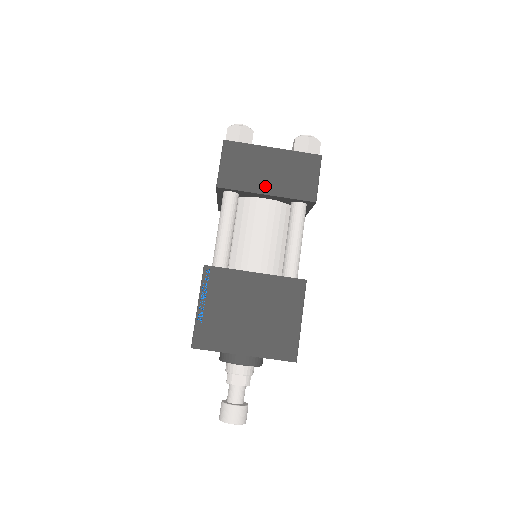
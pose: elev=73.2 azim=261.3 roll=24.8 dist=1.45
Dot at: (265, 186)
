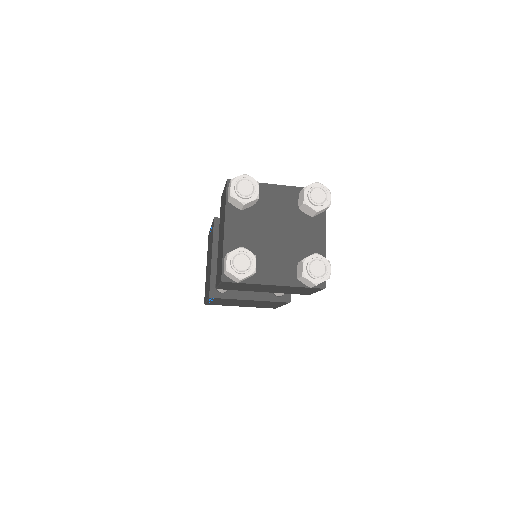
Dot at: (263, 291)
